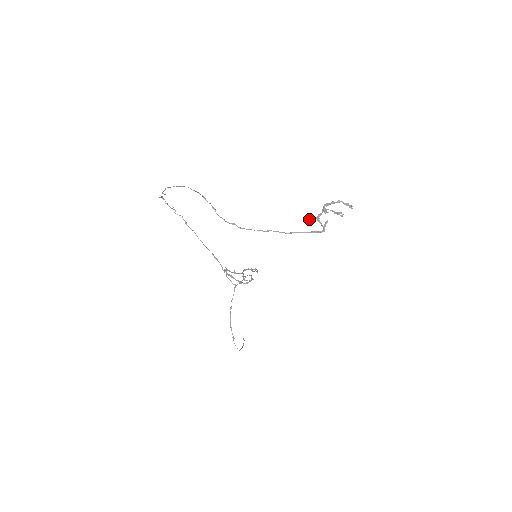
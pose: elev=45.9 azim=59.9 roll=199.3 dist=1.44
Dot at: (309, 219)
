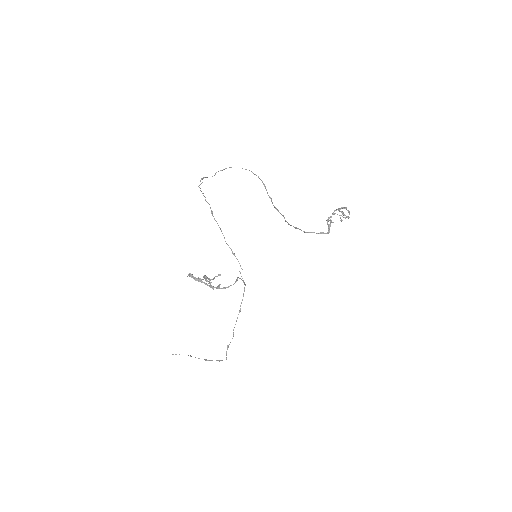
Dot at: (330, 220)
